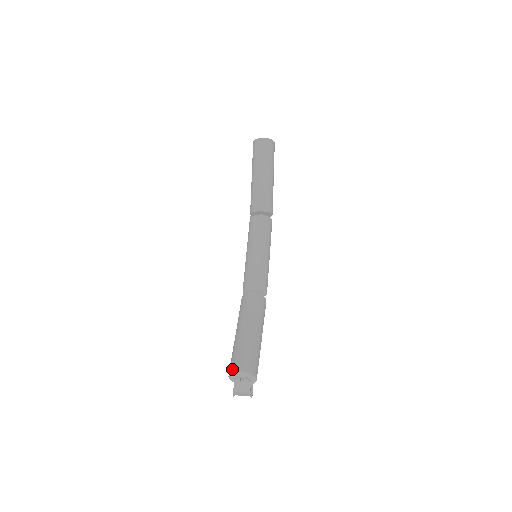
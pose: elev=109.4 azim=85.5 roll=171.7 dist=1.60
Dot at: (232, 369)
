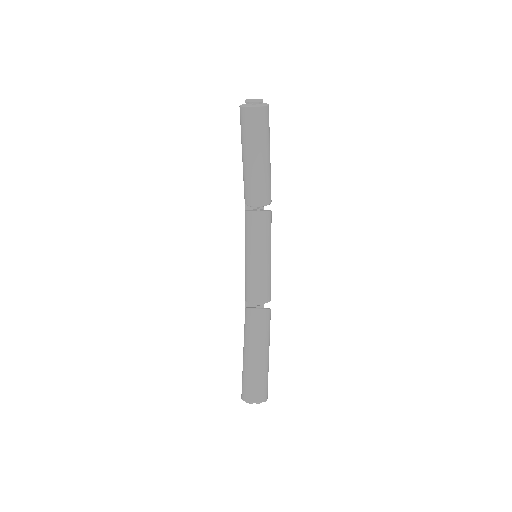
Dot at: (244, 398)
